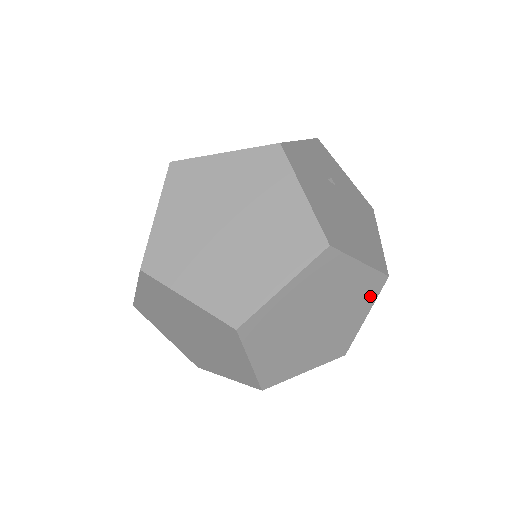
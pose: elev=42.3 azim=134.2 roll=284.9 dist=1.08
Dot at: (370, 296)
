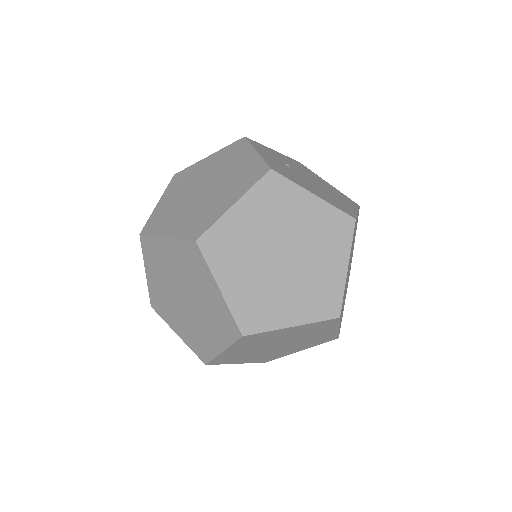
Dot at: (356, 227)
